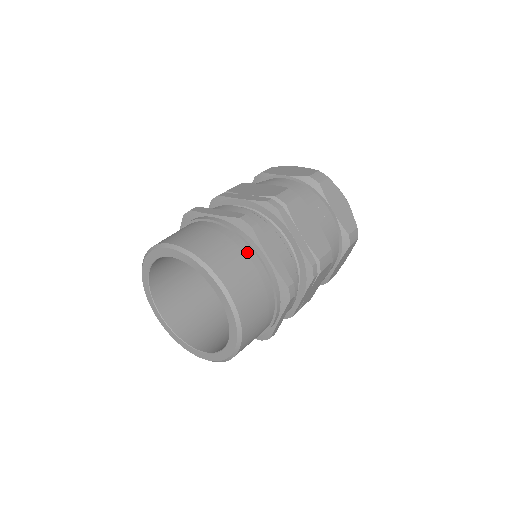
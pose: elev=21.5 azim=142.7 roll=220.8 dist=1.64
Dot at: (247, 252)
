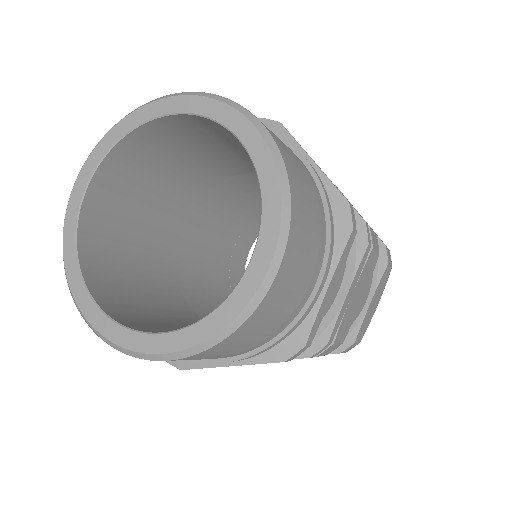
Dot at: occluded
